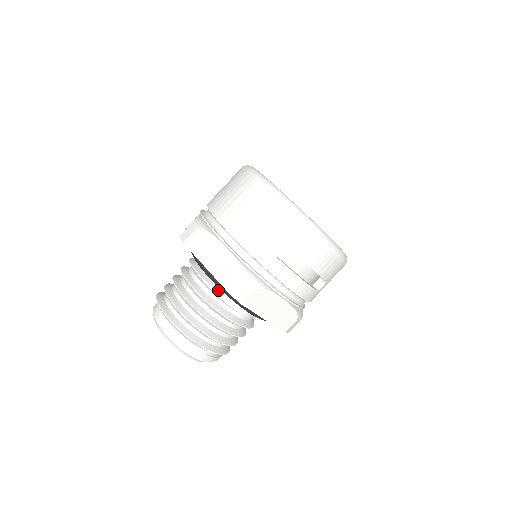
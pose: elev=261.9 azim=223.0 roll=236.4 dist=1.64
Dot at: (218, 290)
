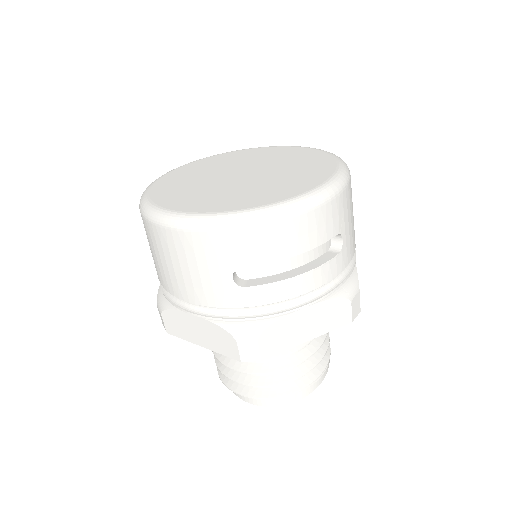
Dot at: occluded
